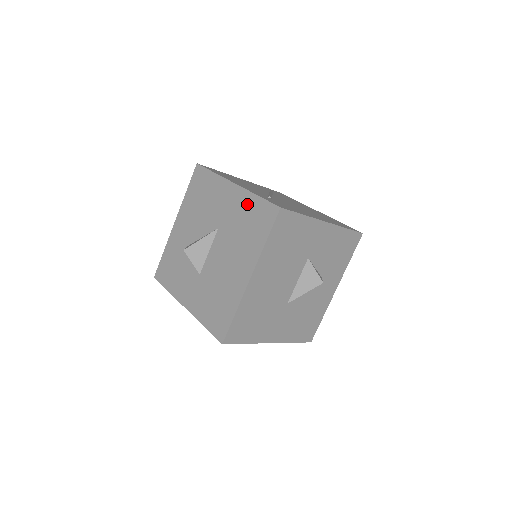
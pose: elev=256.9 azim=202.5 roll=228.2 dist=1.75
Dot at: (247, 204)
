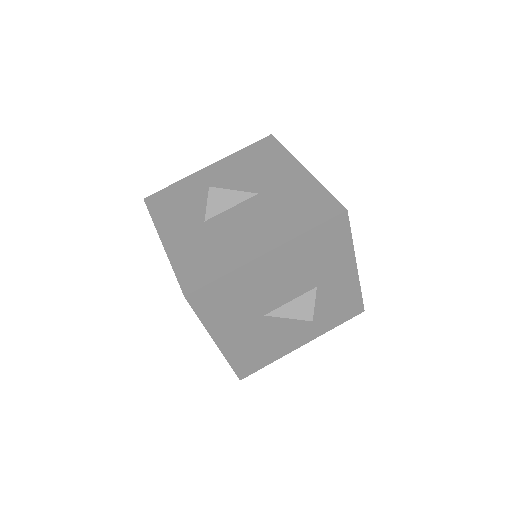
Dot at: (308, 190)
